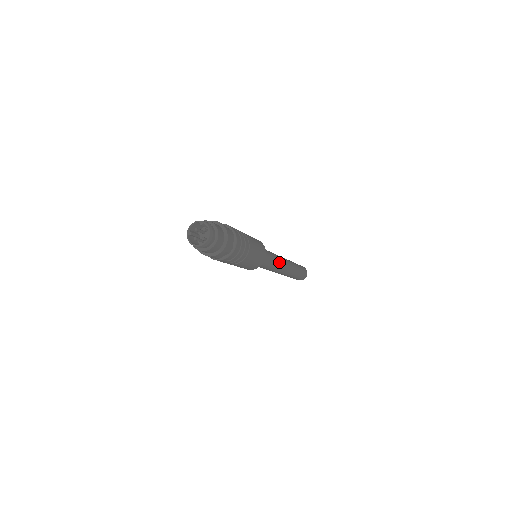
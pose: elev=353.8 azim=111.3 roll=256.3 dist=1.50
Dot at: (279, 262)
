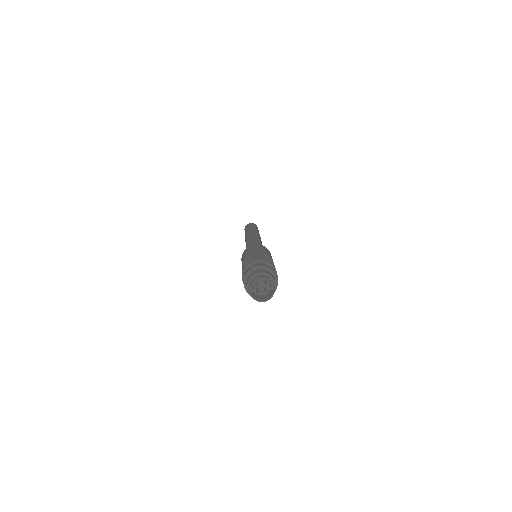
Dot at: occluded
